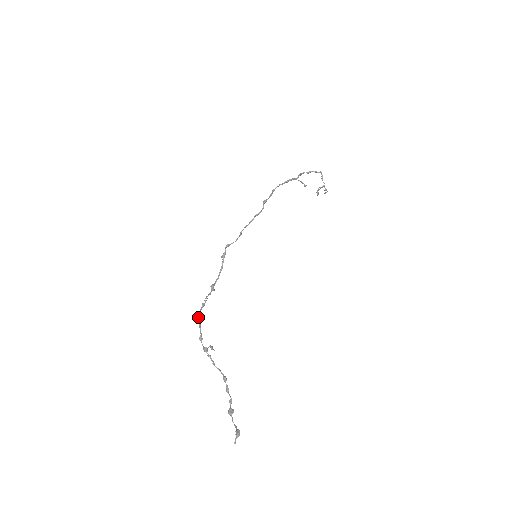
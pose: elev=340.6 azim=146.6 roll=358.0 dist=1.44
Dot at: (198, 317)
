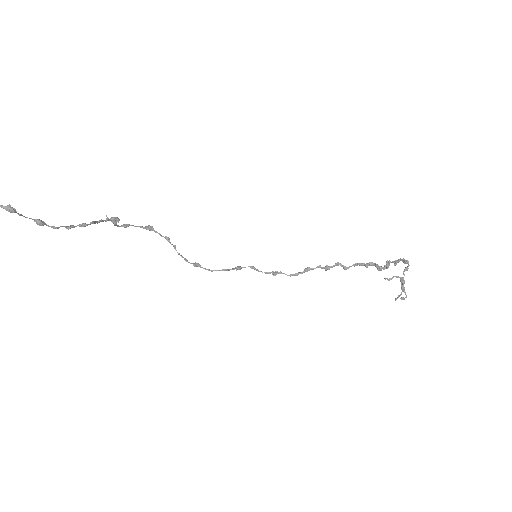
Dot at: (149, 226)
